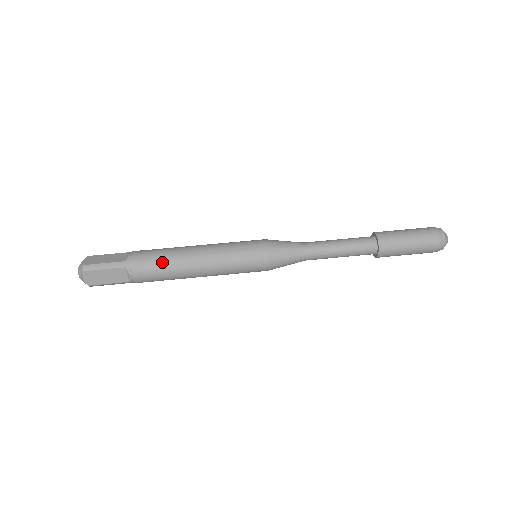
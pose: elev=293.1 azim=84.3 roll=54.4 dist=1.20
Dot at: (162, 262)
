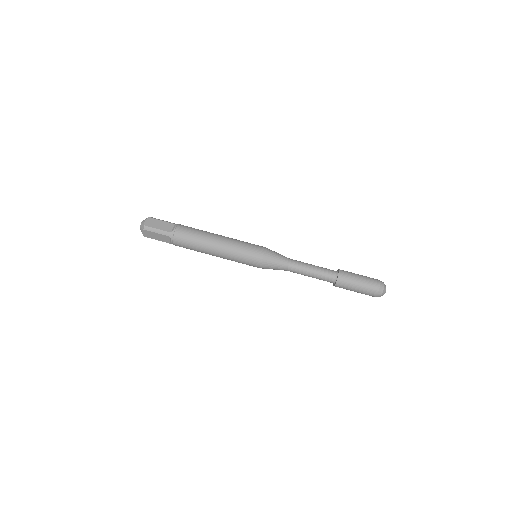
Dot at: (194, 242)
